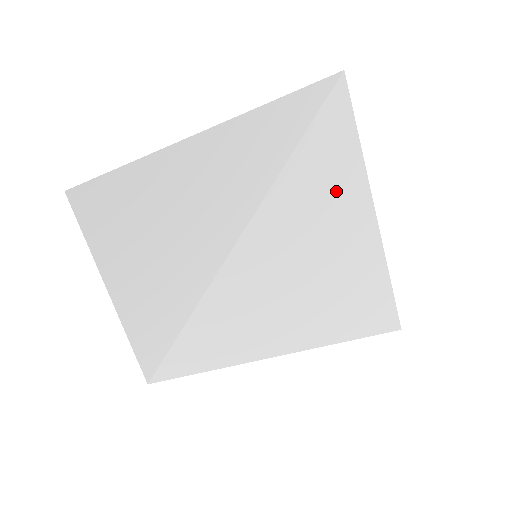
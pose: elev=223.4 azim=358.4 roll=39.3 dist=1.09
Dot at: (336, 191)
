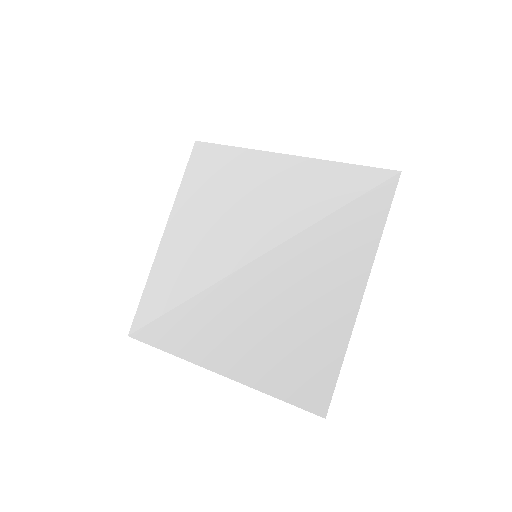
Dot at: (349, 241)
